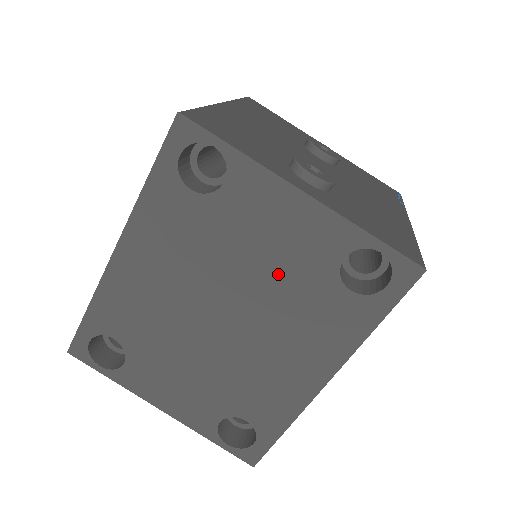
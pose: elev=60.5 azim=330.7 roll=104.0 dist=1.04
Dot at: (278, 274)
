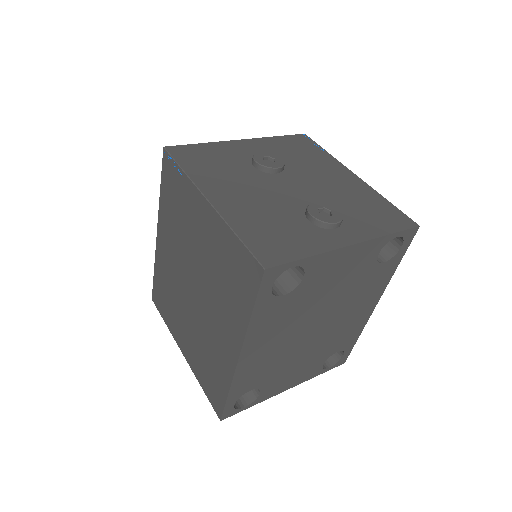
Dot at: (344, 287)
